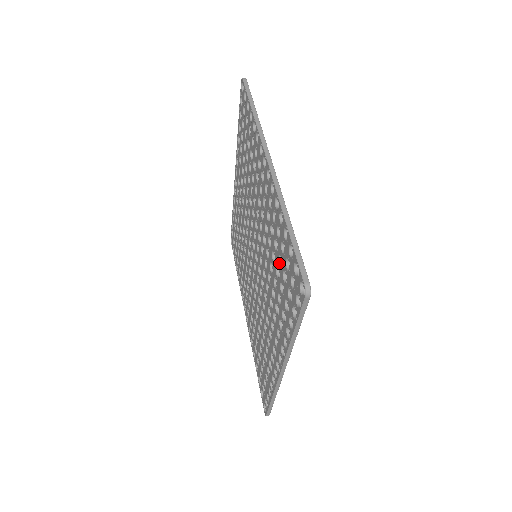
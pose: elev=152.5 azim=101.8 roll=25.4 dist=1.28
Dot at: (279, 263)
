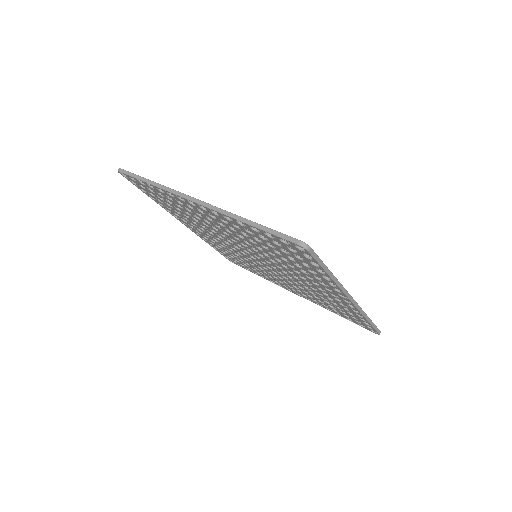
Dot at: (336, 307)
